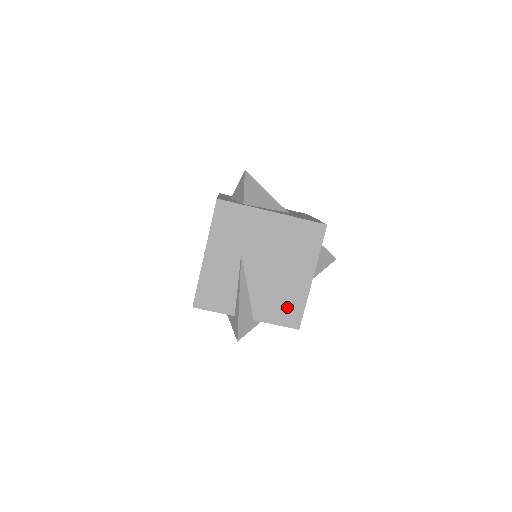
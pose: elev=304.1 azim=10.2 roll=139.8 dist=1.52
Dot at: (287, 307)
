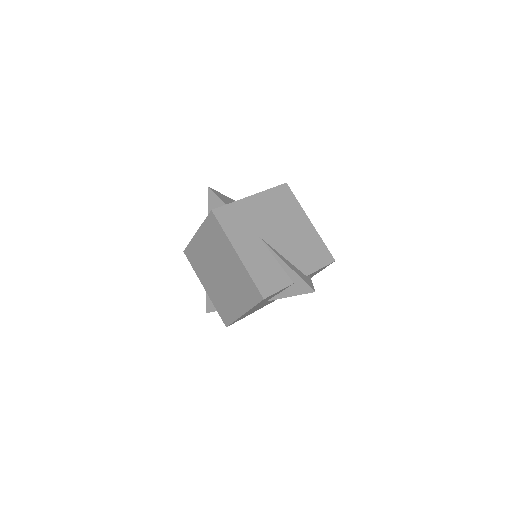
Dot at: (315, 251)
